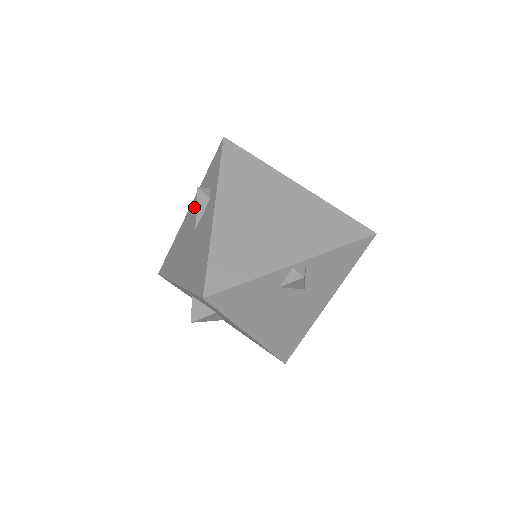
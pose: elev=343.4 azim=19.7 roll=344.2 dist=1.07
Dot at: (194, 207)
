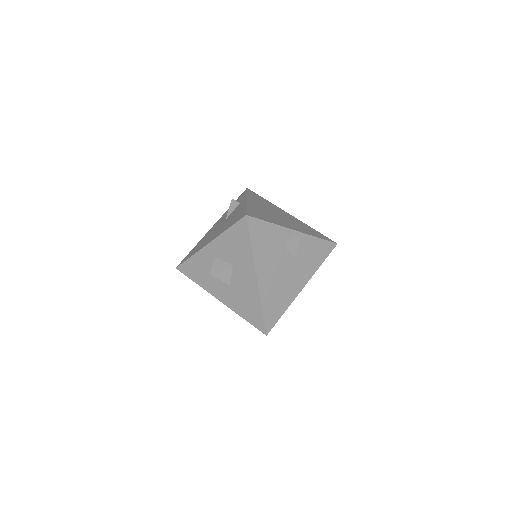
Dot at: (221, 219)
